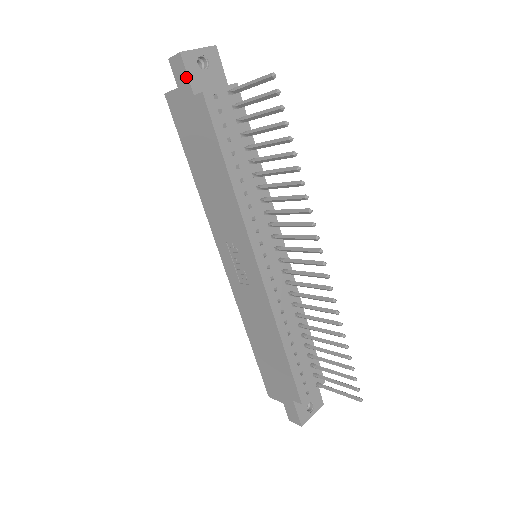
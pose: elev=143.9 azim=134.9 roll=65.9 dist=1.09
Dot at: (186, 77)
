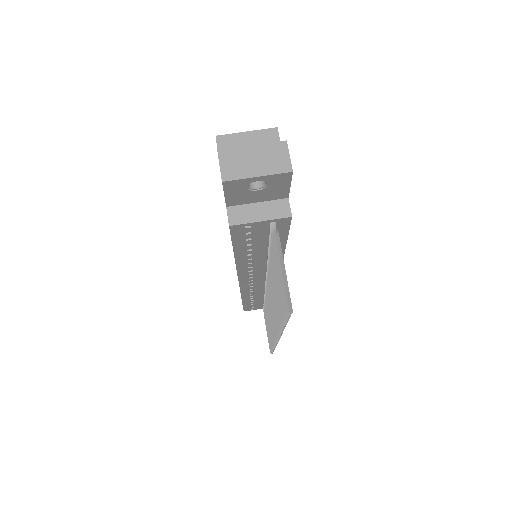
Dot at: (224, 192)
